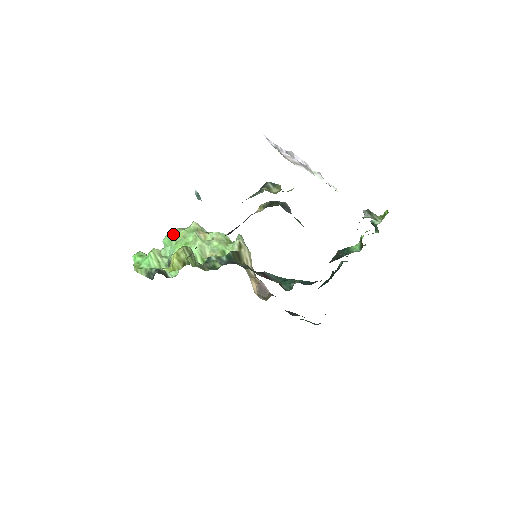
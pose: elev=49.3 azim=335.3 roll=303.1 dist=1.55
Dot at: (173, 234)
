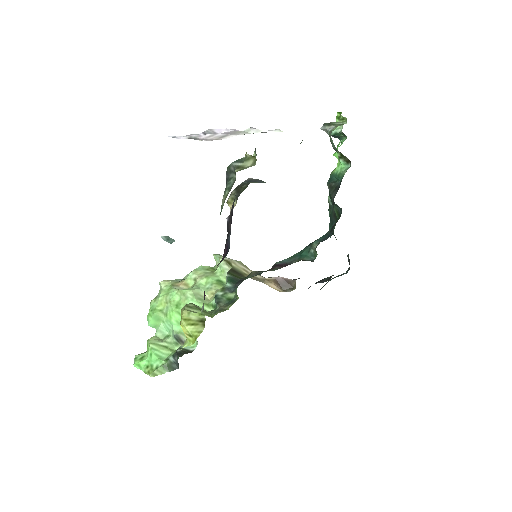
Dot at: (154, 310)
